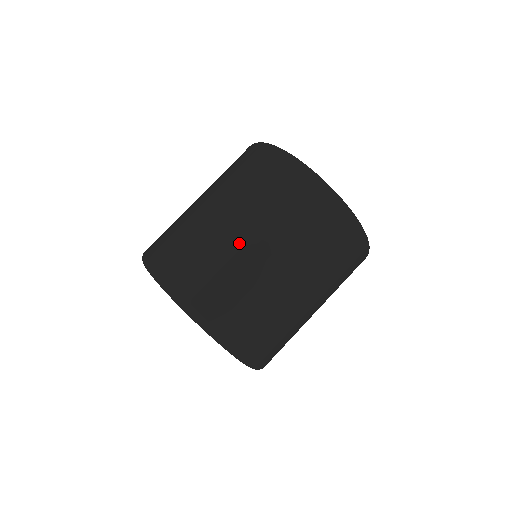
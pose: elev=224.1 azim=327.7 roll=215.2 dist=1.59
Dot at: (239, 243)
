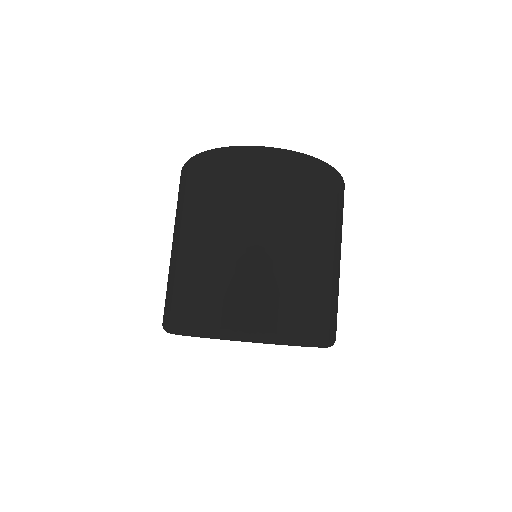
Dot at: (215, 248)
